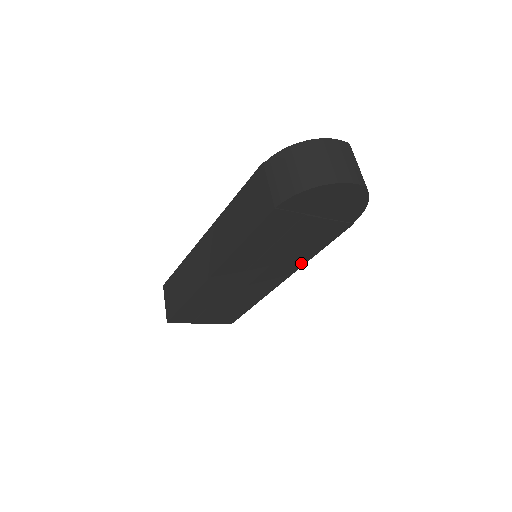
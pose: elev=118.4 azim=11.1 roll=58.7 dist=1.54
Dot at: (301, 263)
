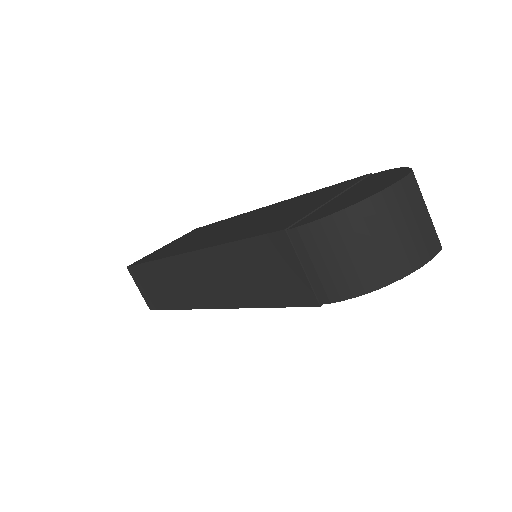
Dot at: occluded
